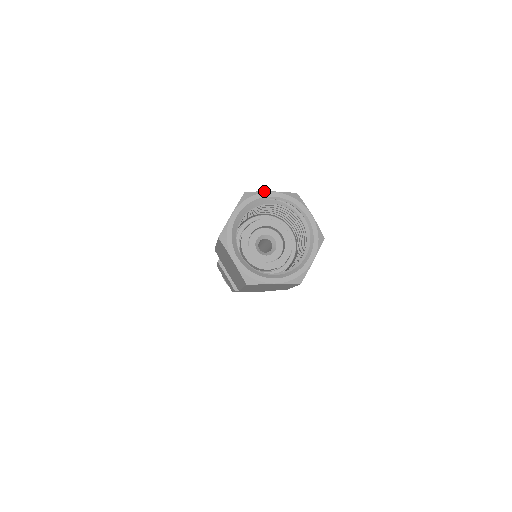
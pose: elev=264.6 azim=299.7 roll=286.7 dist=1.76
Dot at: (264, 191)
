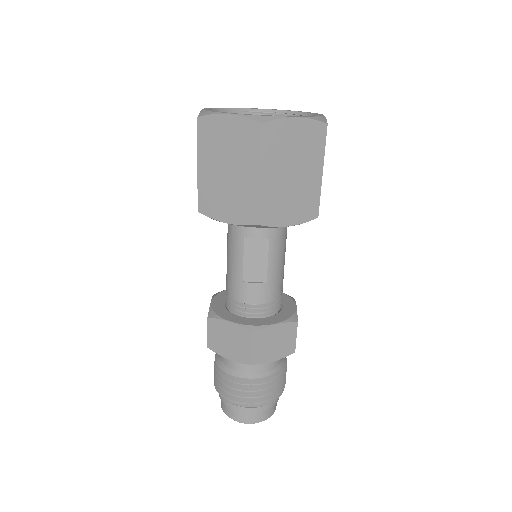
Dot at: occluded
